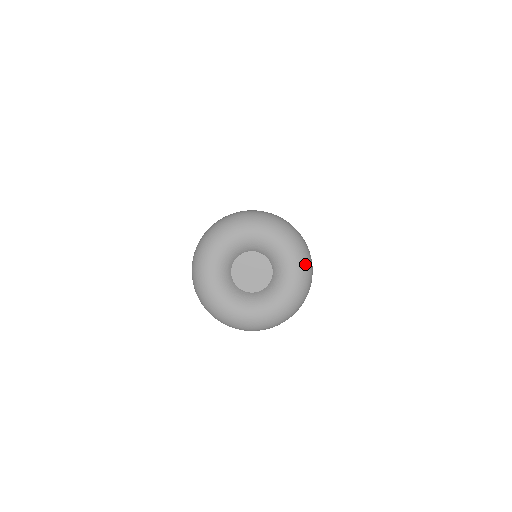
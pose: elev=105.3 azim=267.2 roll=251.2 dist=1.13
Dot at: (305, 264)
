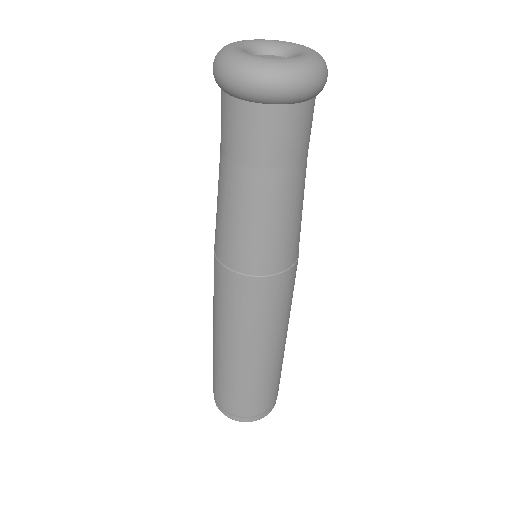
Dot at: (321, 56)
